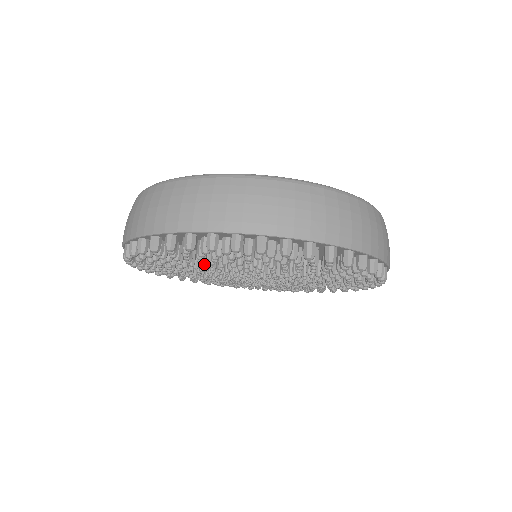
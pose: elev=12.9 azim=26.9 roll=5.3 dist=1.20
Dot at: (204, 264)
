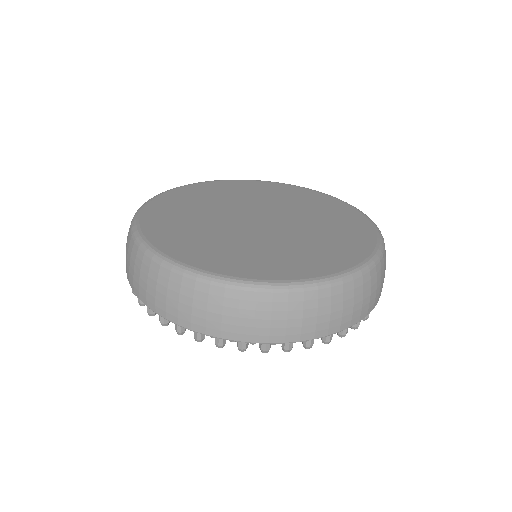
Dot at: occluded
